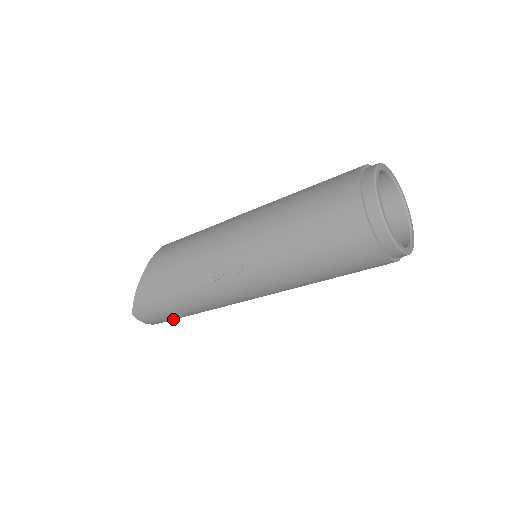
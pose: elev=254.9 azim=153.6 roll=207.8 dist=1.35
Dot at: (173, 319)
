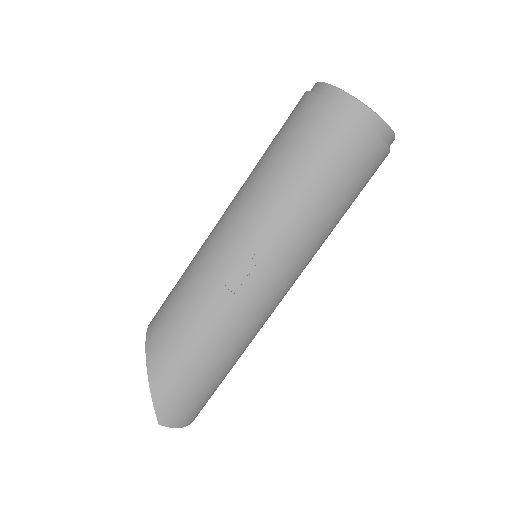
Dot at: (207, 399)
